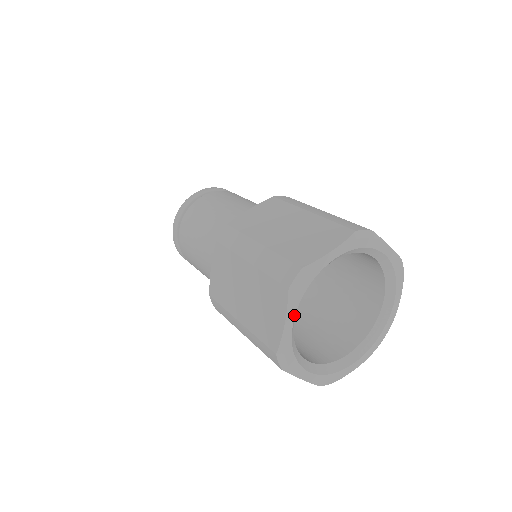
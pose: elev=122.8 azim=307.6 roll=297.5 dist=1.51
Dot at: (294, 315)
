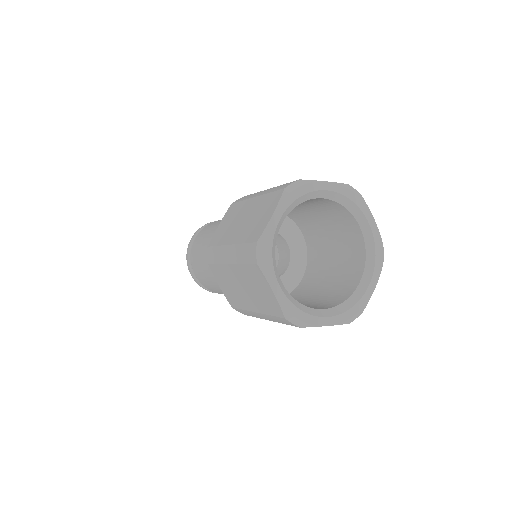
Dot at: (276, 280)
